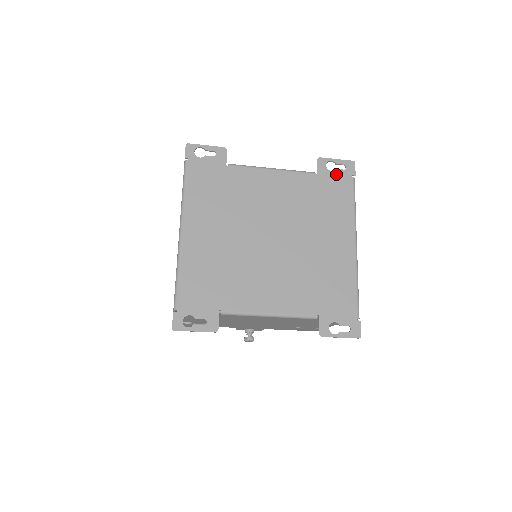
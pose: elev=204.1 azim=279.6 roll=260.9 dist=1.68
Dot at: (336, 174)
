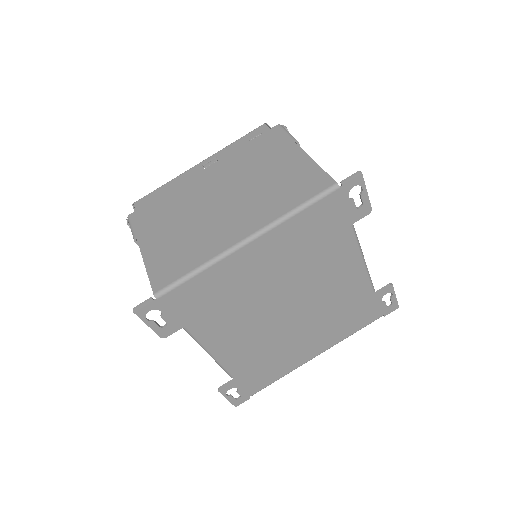
Dot at: (380, 305)
